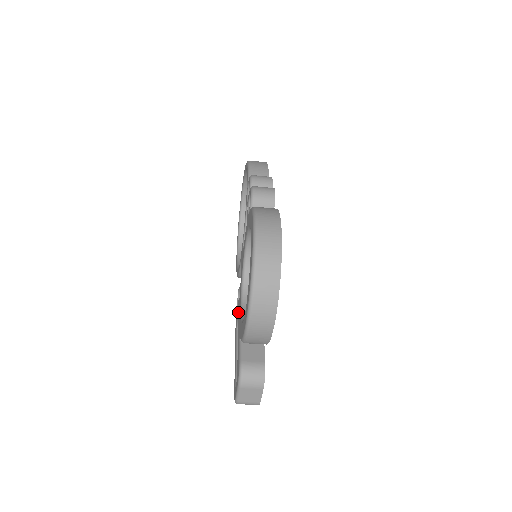
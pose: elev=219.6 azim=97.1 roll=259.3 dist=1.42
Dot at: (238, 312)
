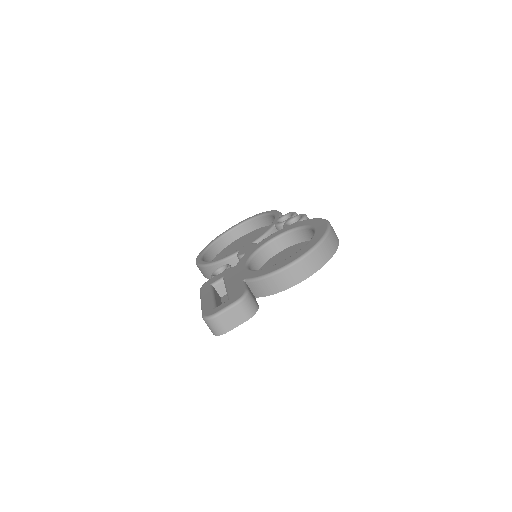
Dot at: (228, 273)
